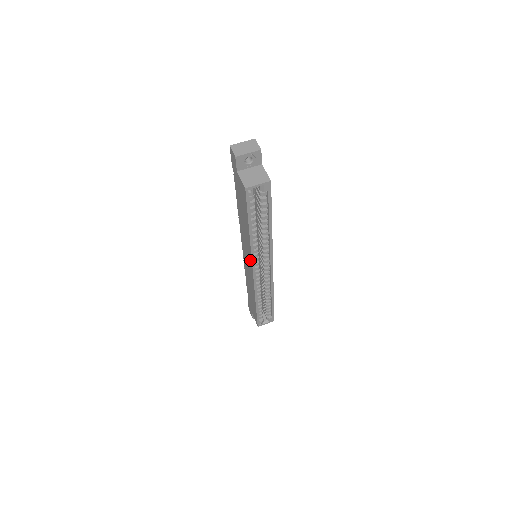
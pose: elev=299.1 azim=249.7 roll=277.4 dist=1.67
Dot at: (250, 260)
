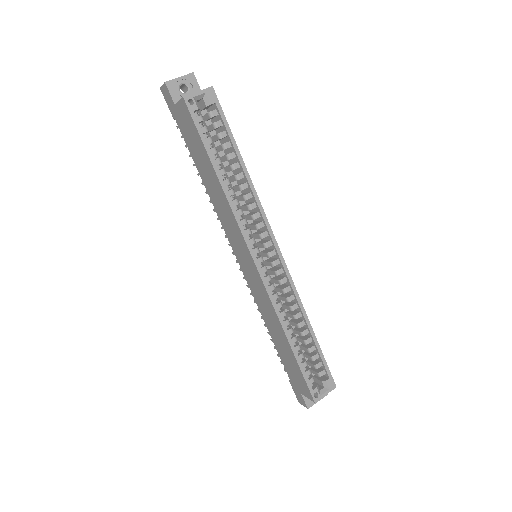
Dot at: (243, 244)
